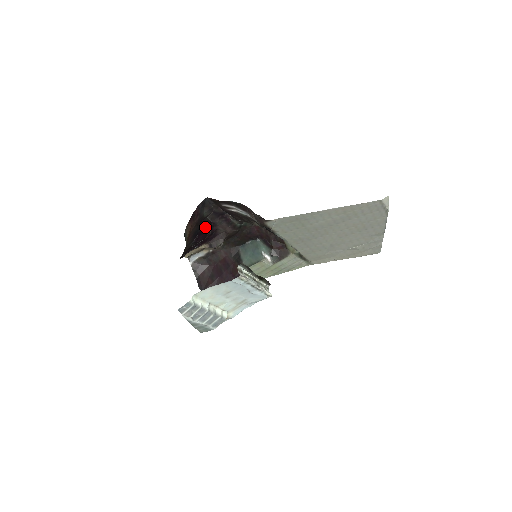
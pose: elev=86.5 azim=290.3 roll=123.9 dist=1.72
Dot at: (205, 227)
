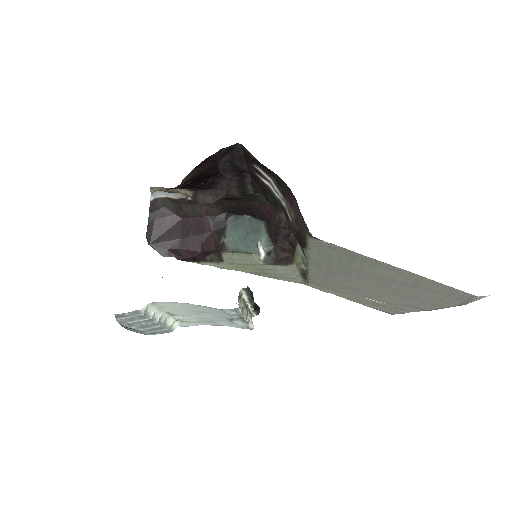
Dot at: (207, 176)
